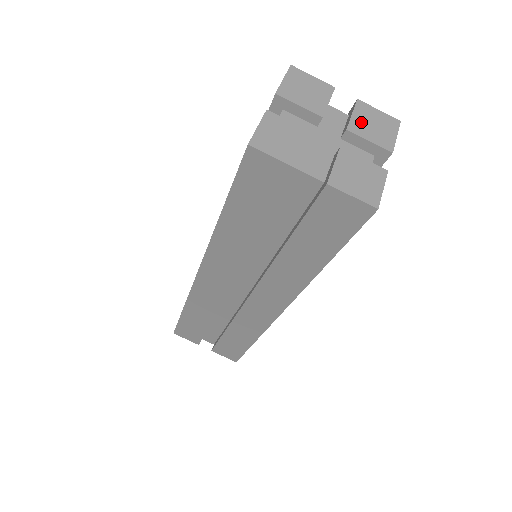
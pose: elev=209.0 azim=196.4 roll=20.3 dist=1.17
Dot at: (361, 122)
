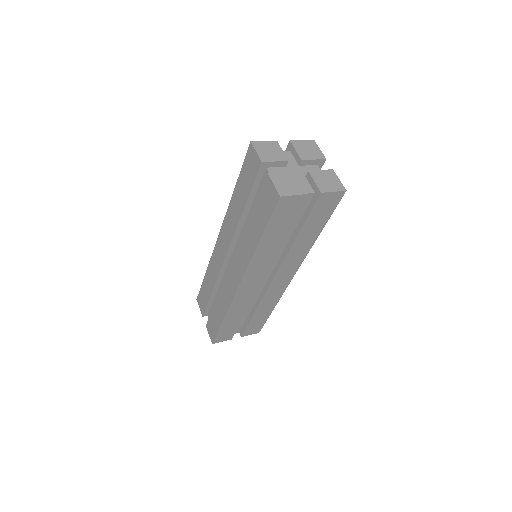
Dot at: (302, 152)
